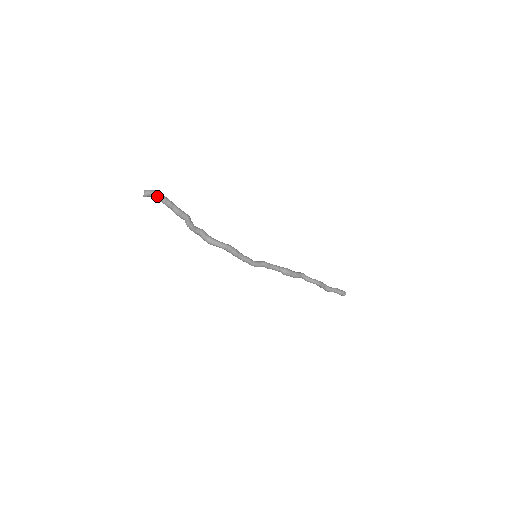
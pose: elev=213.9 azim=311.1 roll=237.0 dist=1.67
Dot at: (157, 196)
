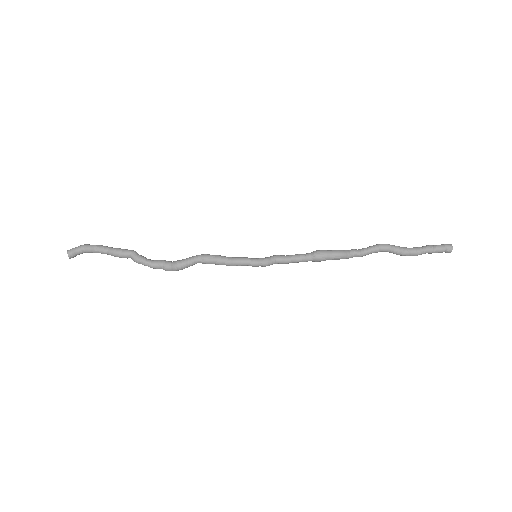
Dot at: (84, 247)
